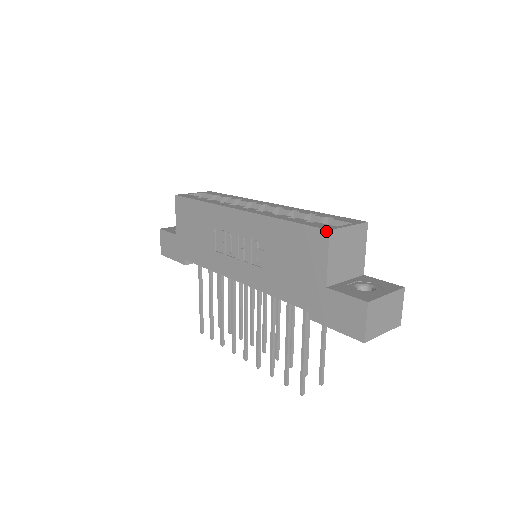
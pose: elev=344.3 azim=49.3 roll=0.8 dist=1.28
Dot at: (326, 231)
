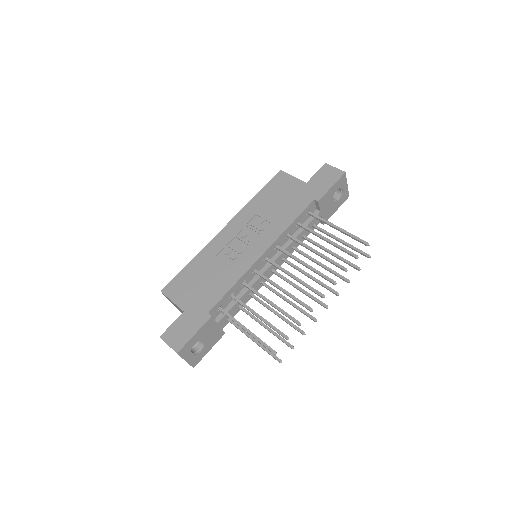
Dot at: (279, 172)
